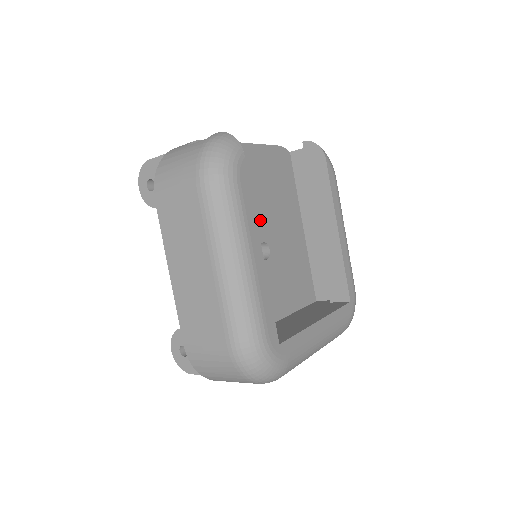
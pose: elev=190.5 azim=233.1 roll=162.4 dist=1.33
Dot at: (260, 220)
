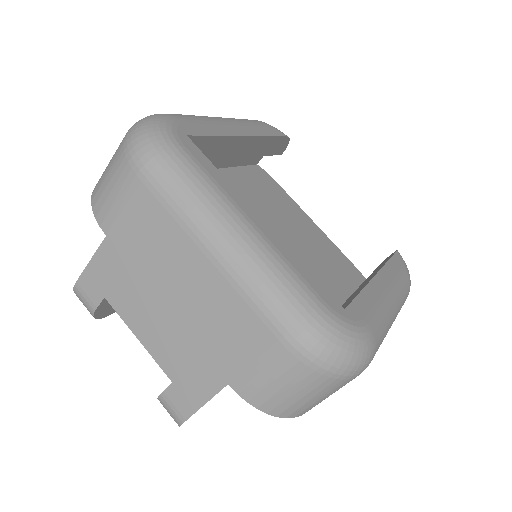
Dot at: (285, 240)
